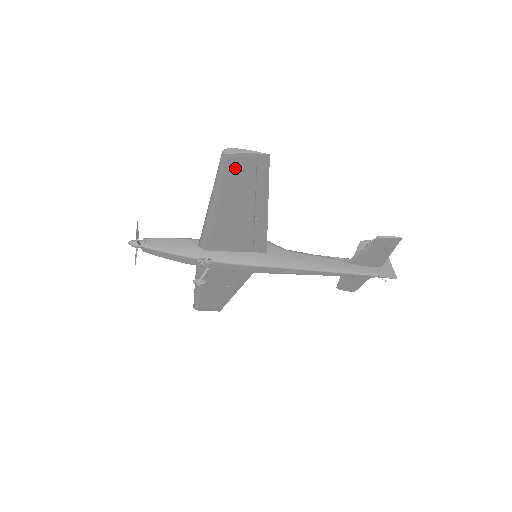
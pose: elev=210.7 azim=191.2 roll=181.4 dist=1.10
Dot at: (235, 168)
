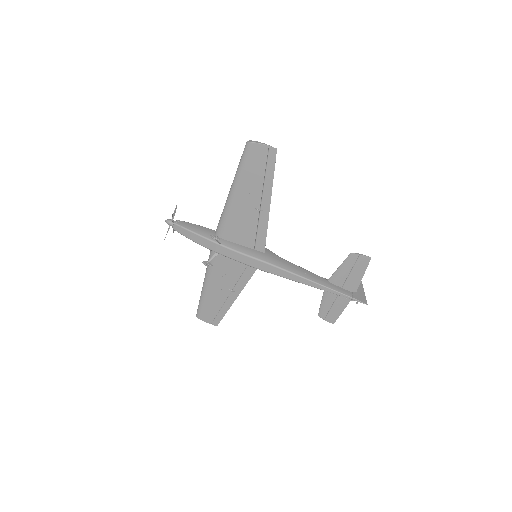
Dot at: (253, 156)
